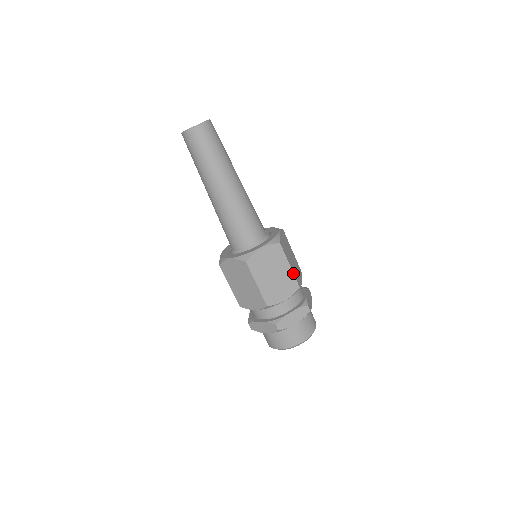
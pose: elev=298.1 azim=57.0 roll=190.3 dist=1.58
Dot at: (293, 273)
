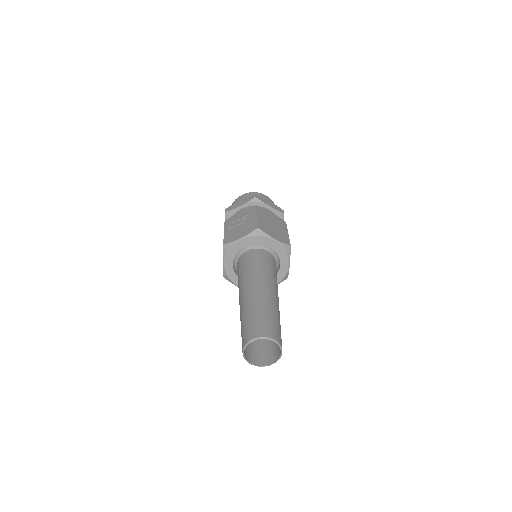
Dot at: occluded
